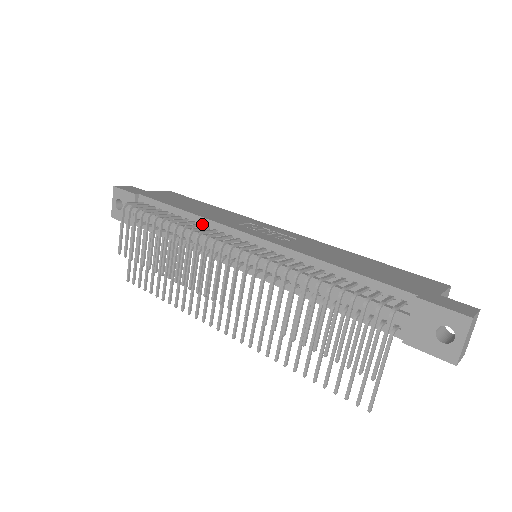
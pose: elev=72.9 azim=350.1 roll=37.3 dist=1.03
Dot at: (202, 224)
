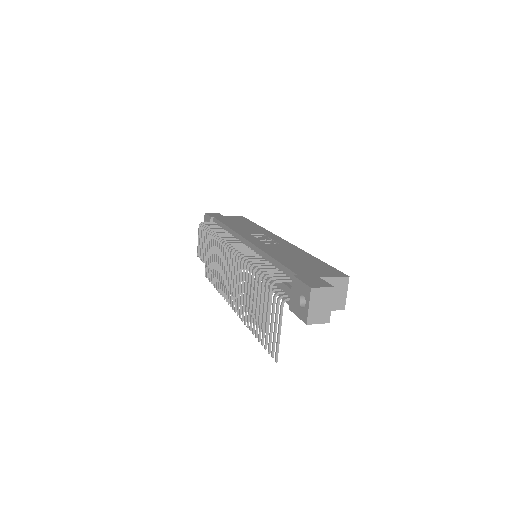
Dot at: (231, 234)
